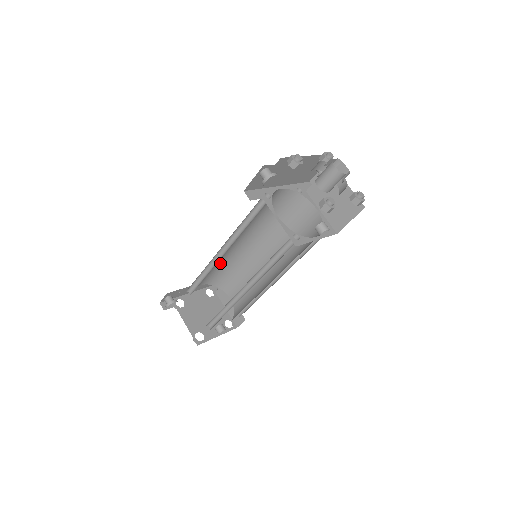
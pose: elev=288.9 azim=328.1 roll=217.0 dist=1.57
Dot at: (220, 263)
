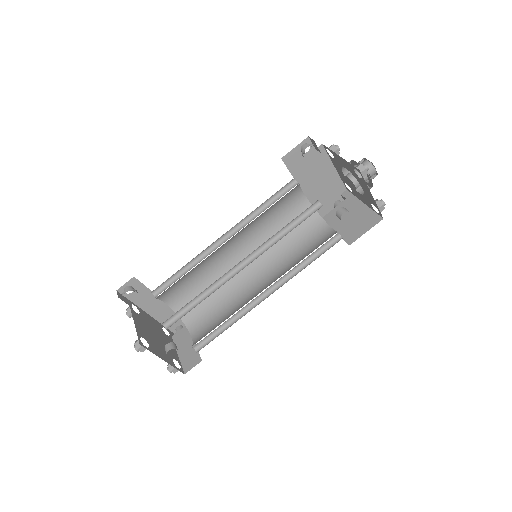
Dot at: (204, 277)
